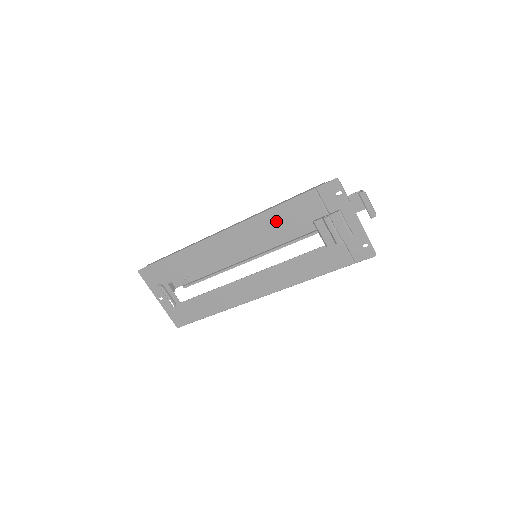
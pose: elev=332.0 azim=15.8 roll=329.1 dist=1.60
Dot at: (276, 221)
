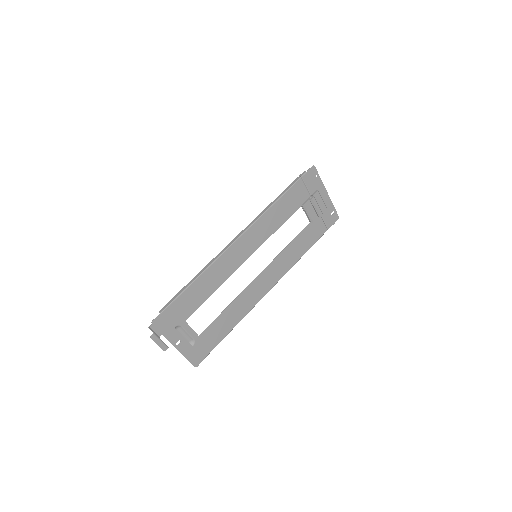
Dot at: (277, 214)
